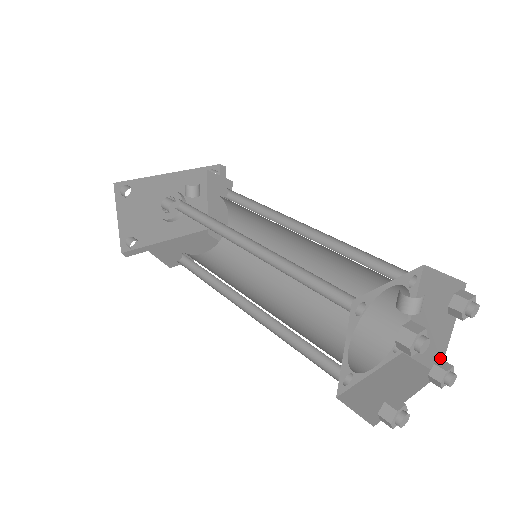
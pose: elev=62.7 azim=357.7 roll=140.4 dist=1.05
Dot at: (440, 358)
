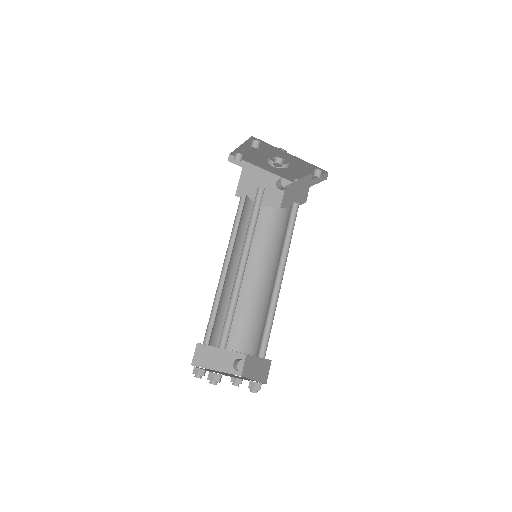
Dot at: (246, 376)
